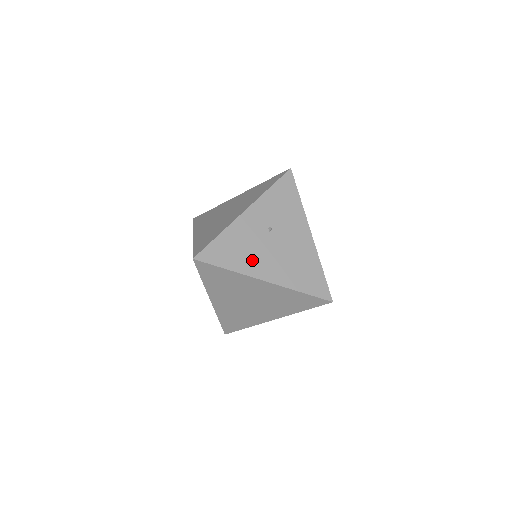
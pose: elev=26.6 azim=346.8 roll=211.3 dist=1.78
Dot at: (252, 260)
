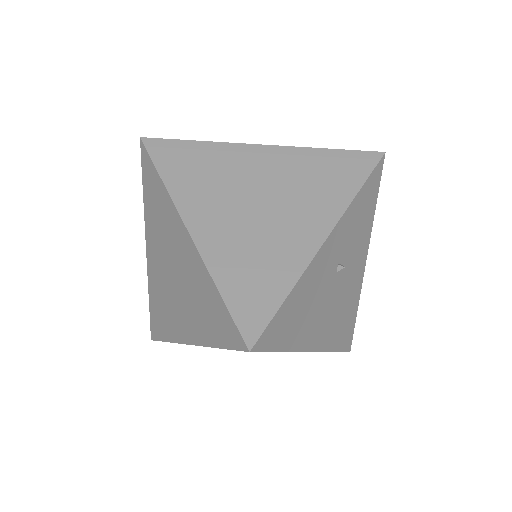
Dot at: (310, 325)
